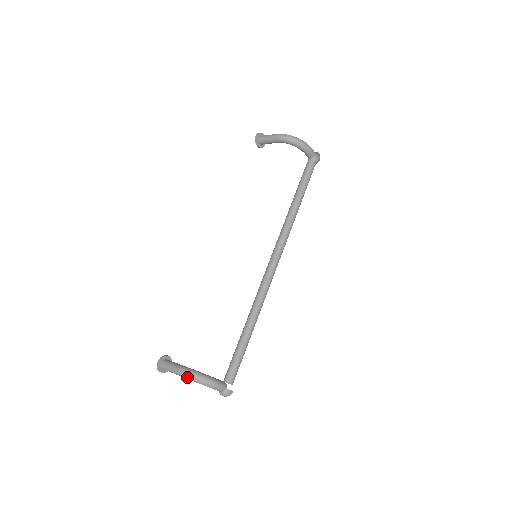
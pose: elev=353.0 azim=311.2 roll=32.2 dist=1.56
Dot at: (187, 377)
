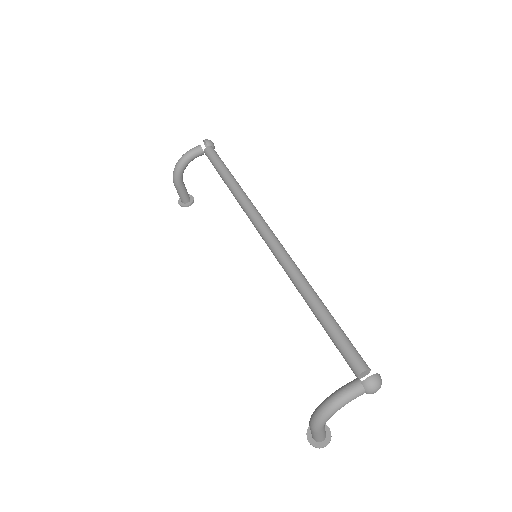
Dot at: (317, 425)
